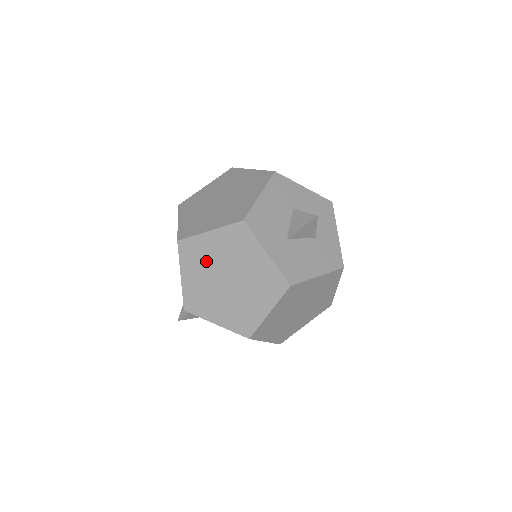
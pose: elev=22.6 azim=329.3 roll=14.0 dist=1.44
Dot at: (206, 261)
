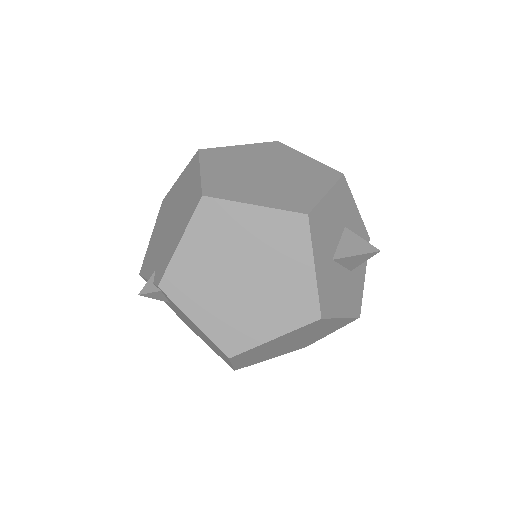
Dot at: (228, 239)
